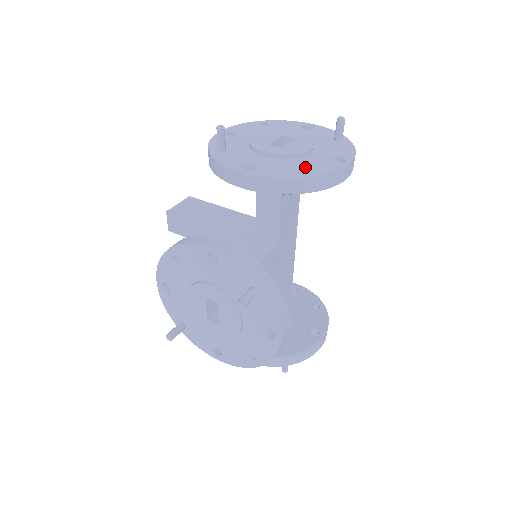
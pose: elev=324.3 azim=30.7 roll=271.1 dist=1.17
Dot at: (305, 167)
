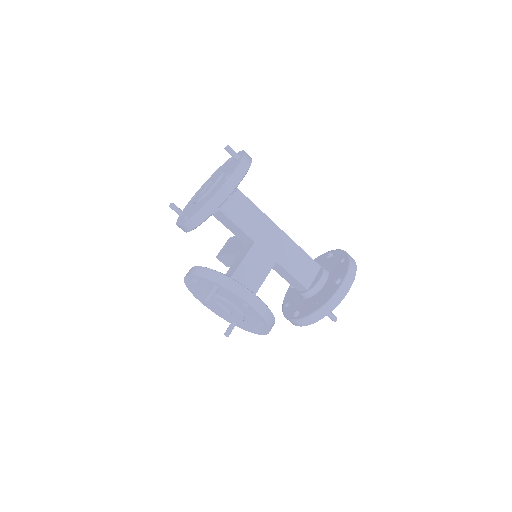
Dot at: (208, 197)
